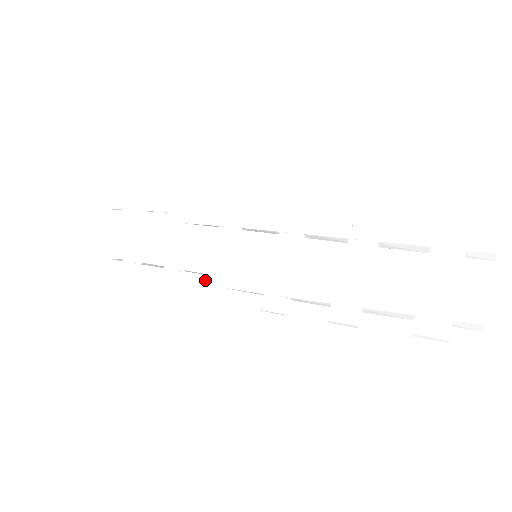
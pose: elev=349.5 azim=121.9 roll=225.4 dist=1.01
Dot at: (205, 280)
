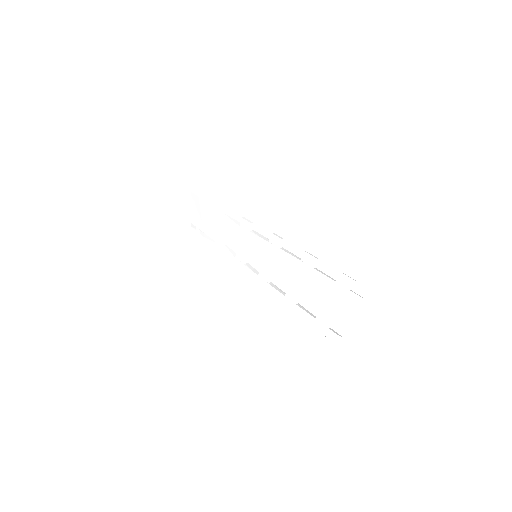
Dot at: (233, 258)
